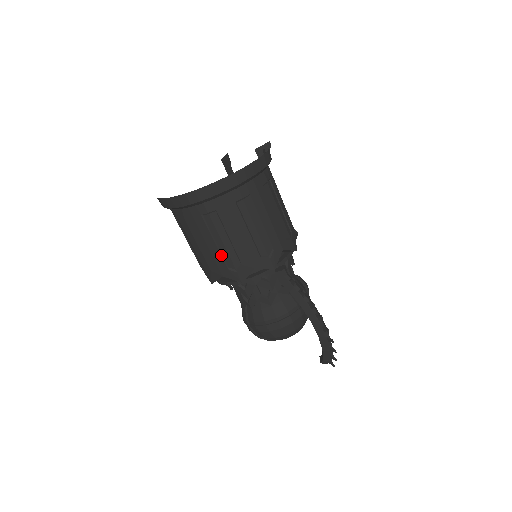
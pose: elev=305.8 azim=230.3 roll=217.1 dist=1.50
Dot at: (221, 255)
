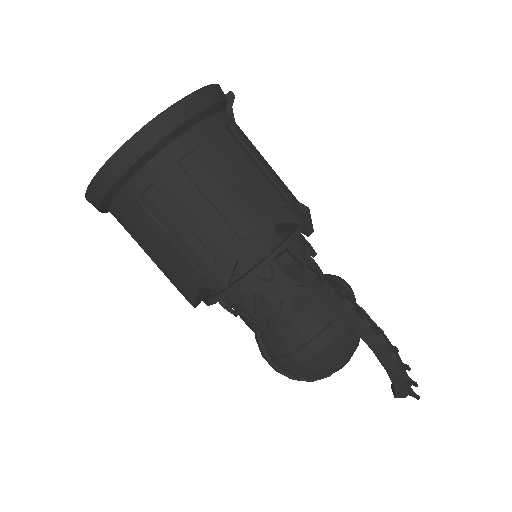
Dot at: (183, 253)
